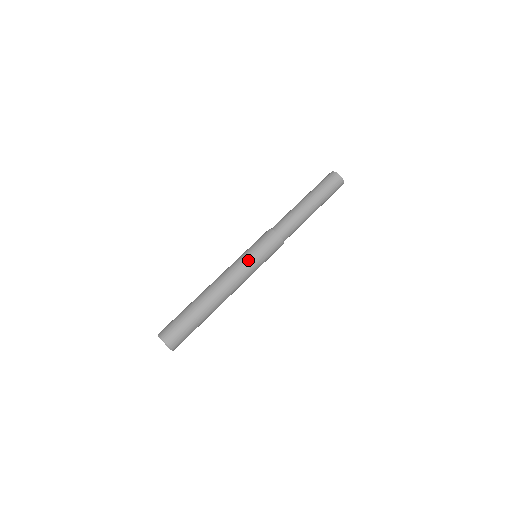
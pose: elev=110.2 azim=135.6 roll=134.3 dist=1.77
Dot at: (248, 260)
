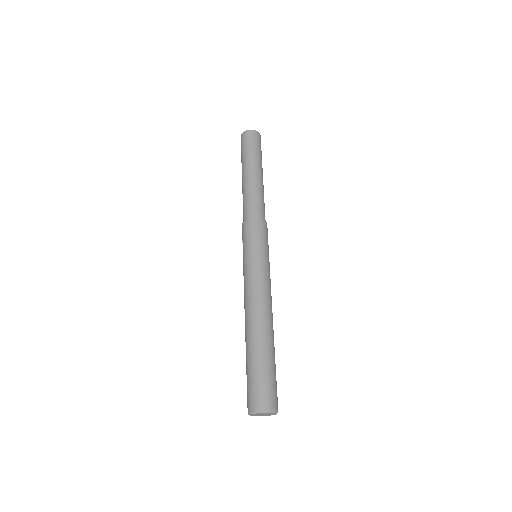
Dot at: (246, 266)
